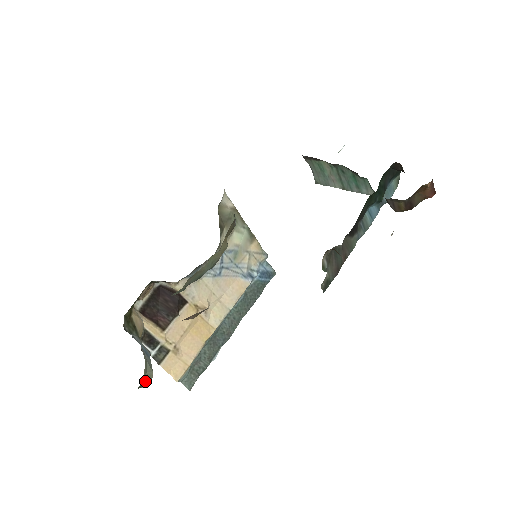
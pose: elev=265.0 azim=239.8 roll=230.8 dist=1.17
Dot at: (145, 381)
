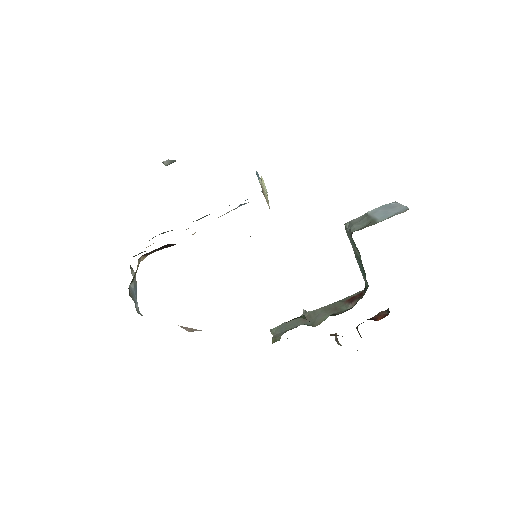
Dot at: occluded
